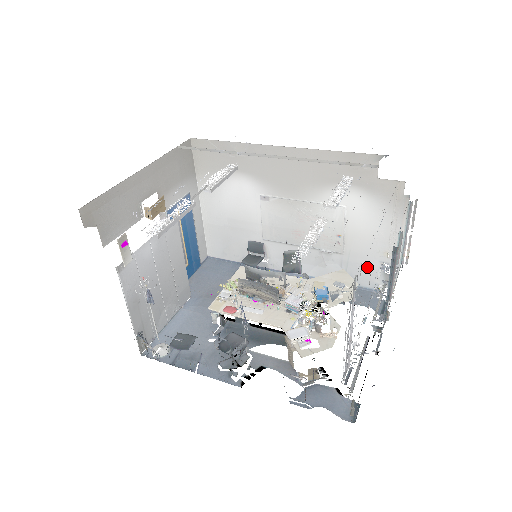
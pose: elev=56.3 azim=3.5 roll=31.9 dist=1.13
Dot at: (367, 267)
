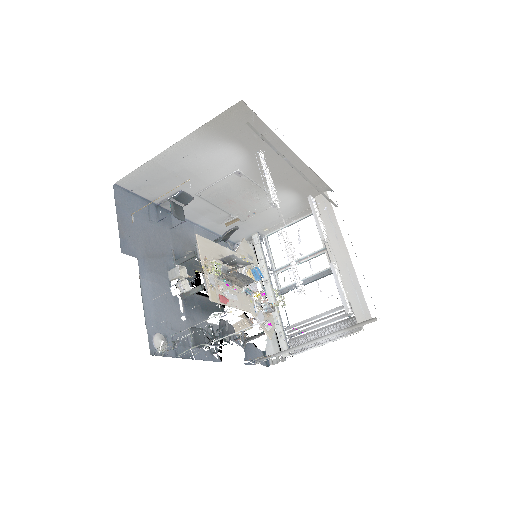
Dot at: (246, 231)
